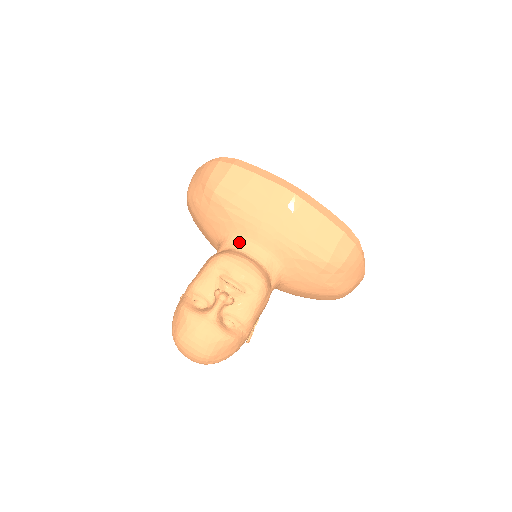
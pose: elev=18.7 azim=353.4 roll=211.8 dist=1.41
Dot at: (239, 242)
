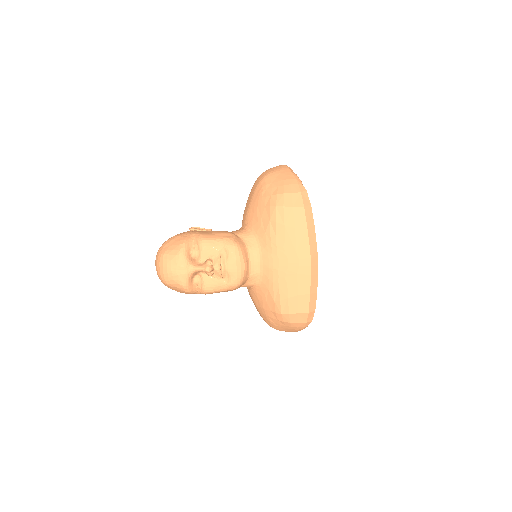
Dot at: (254, 247)
